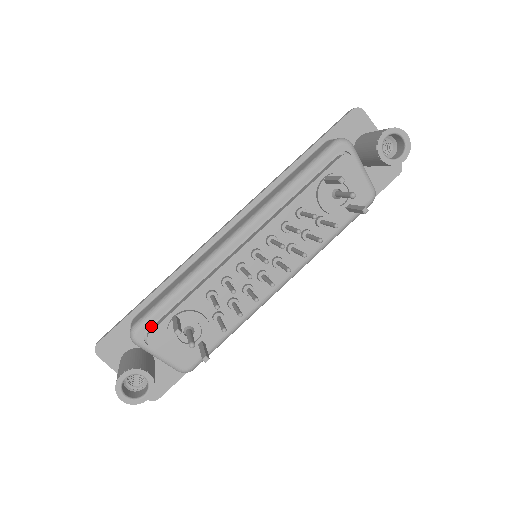
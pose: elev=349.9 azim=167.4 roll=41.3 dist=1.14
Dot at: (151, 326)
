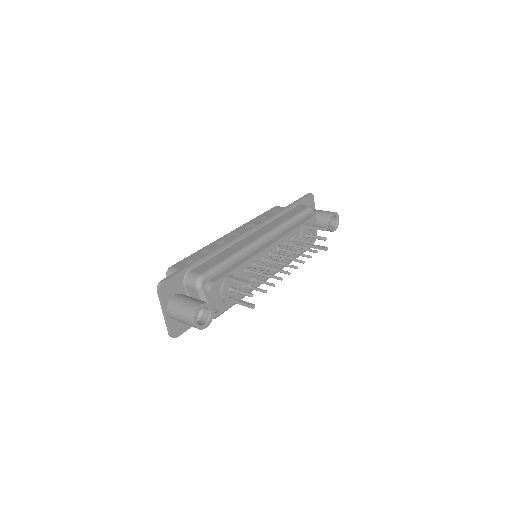
Dot at: (210, 279)
